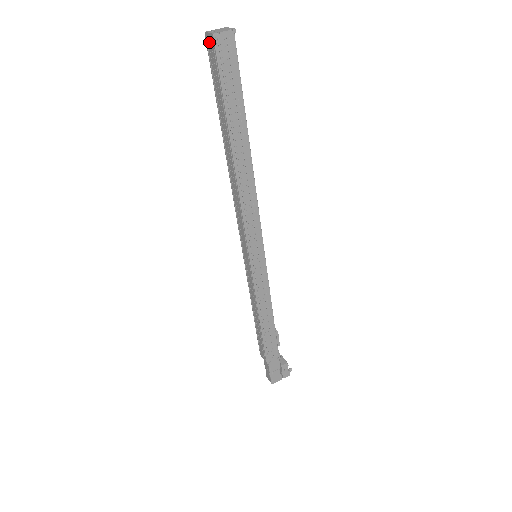
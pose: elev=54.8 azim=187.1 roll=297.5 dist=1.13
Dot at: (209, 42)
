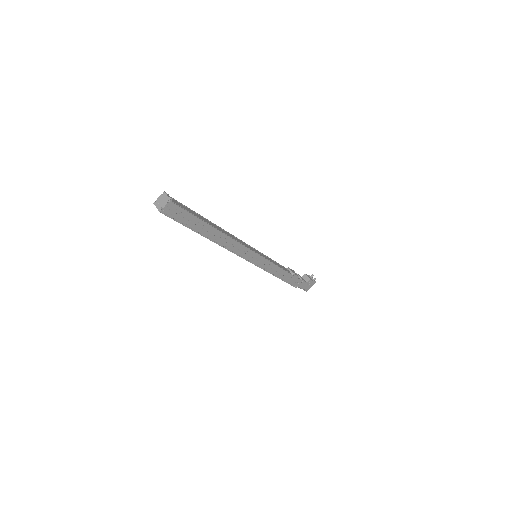
Dot at: occluded
